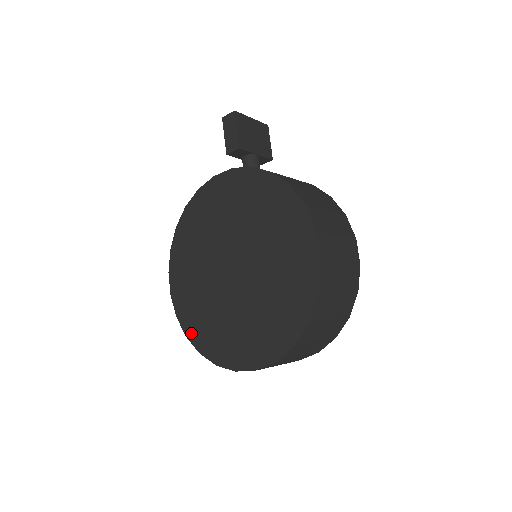
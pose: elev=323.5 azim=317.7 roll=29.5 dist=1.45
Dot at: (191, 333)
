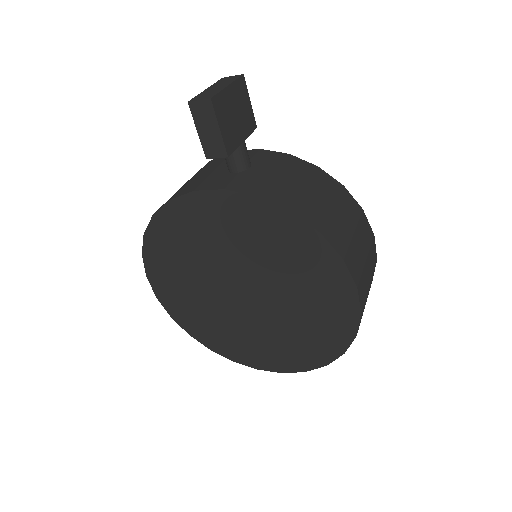
Dot at: (195, 333)
